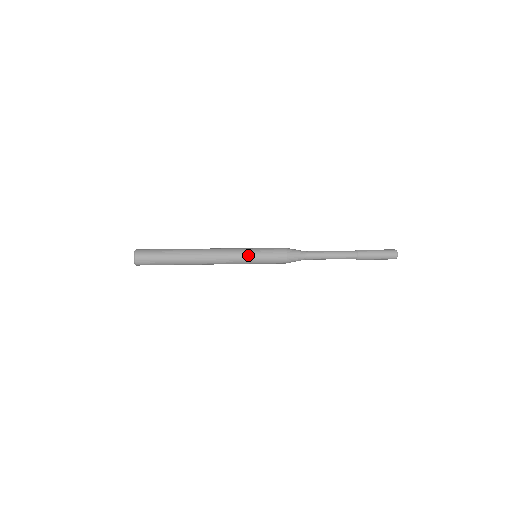
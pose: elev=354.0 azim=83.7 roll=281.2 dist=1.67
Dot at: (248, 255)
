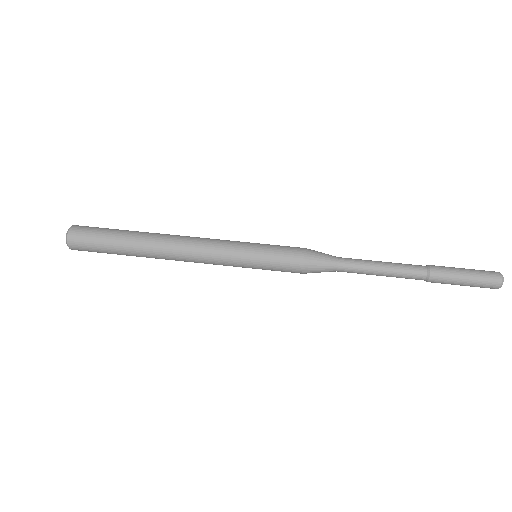
Dot at: (240, 263)
